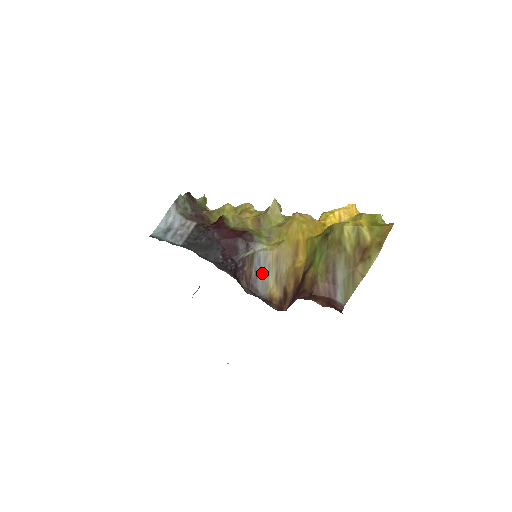
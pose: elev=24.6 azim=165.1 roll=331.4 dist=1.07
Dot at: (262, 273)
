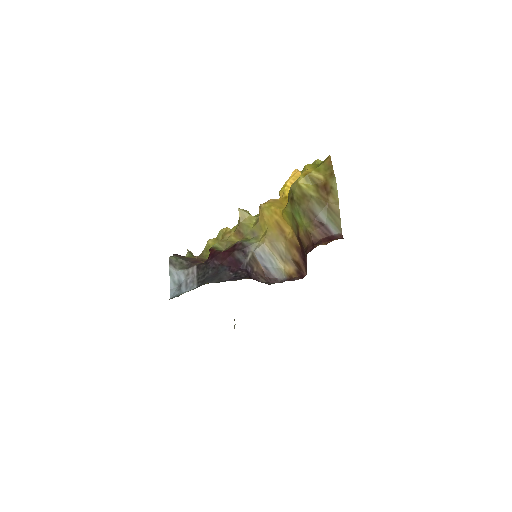
Dot at: (269, 264)
